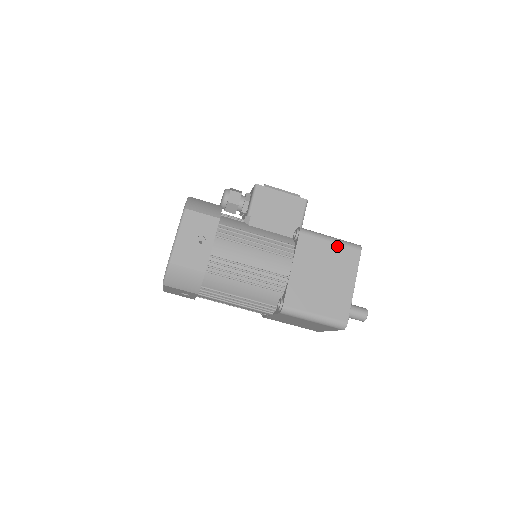
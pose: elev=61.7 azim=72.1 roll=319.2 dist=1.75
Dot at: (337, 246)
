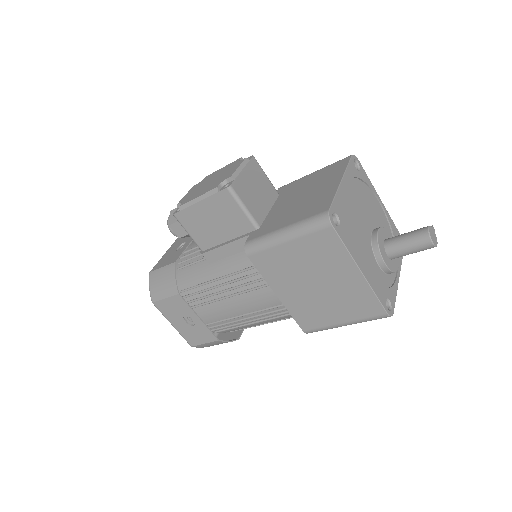
Dot at: (298, 242)
